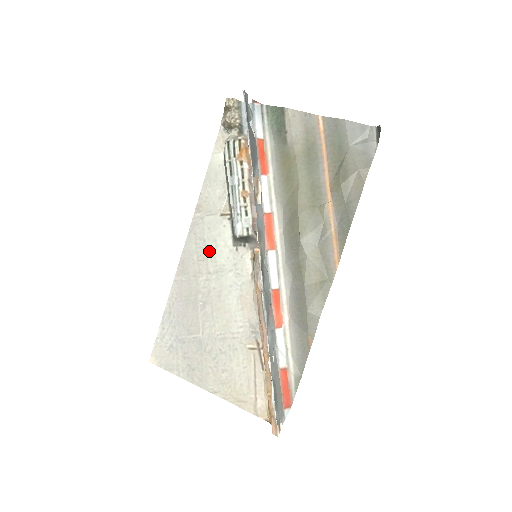
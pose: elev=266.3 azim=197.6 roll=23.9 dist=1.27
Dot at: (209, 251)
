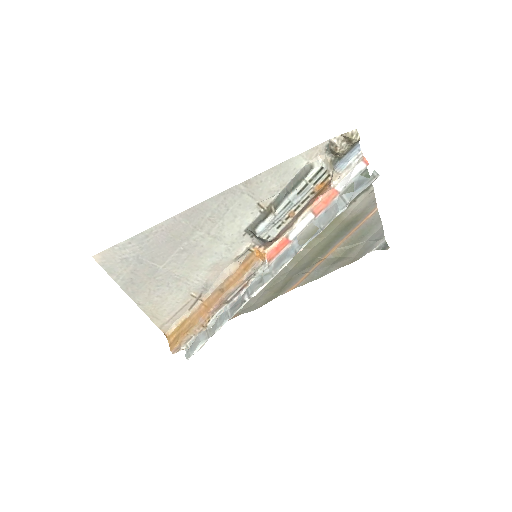
Dot at: (224, 220)
